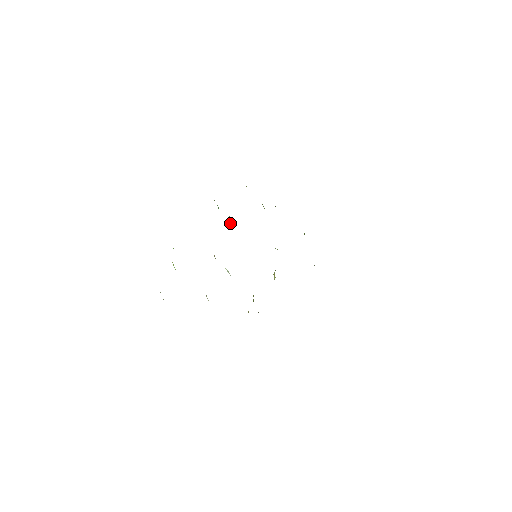
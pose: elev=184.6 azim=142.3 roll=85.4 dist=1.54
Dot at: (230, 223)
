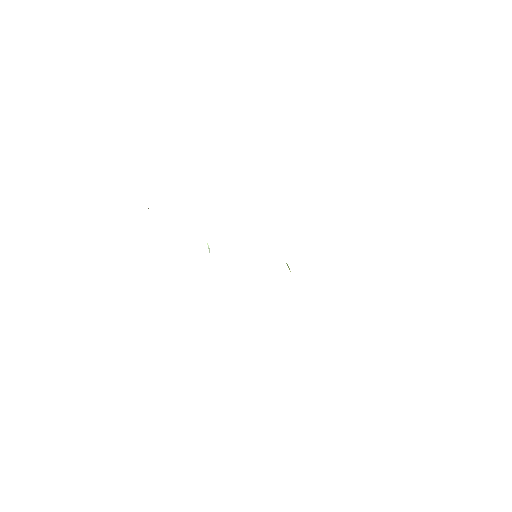
Dot at: occluded
